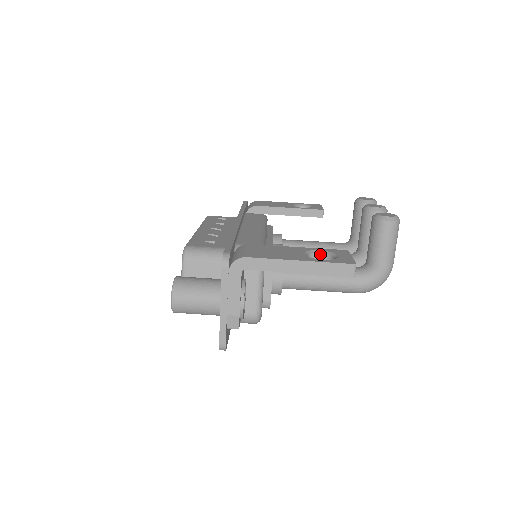
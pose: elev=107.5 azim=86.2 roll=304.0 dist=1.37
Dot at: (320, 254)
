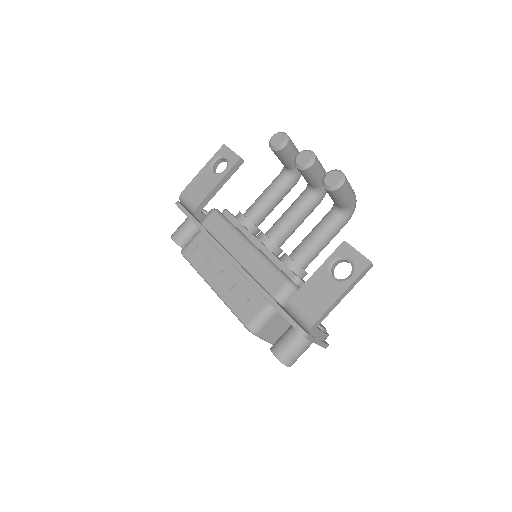
Dot at: (335, 263)
